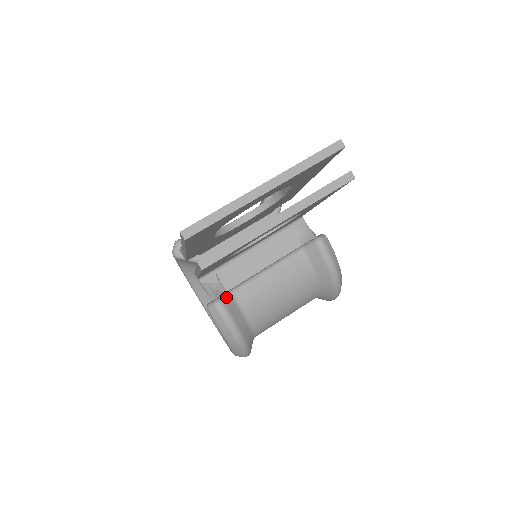
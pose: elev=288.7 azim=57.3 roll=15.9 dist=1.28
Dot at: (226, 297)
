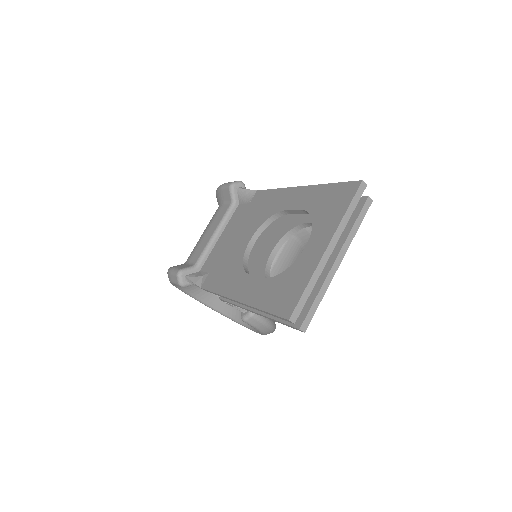
Dot at: occluded
